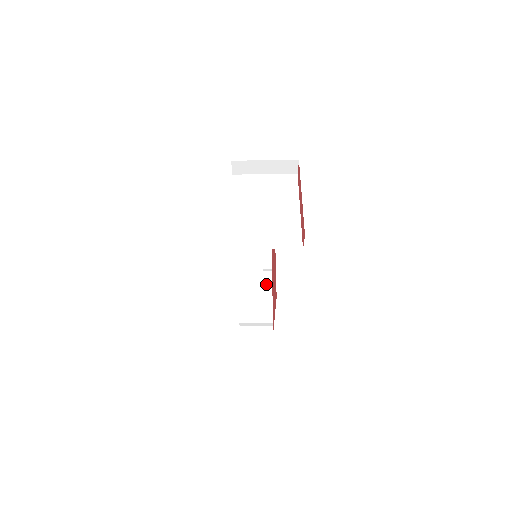
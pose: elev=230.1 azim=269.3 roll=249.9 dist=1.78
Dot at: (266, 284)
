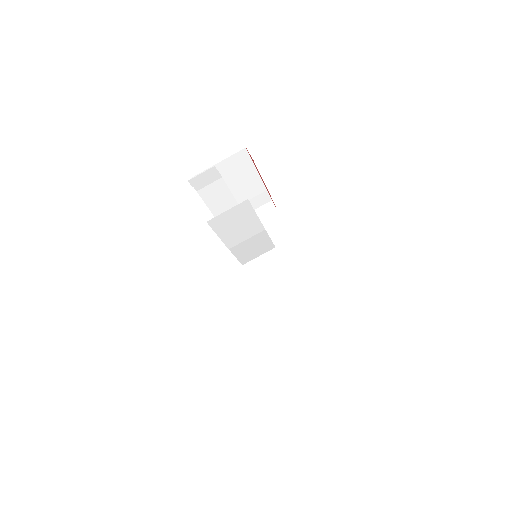
Dot at: occluded
